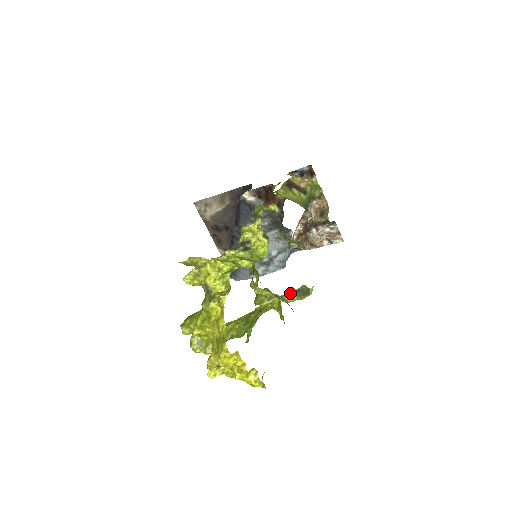
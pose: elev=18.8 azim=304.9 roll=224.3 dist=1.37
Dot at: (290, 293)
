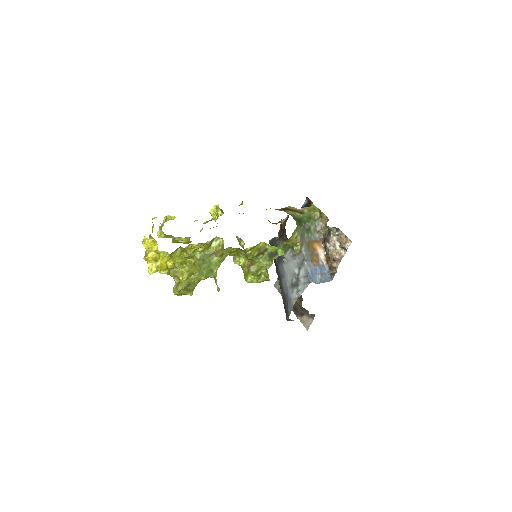
Dot at: (264, 260)
